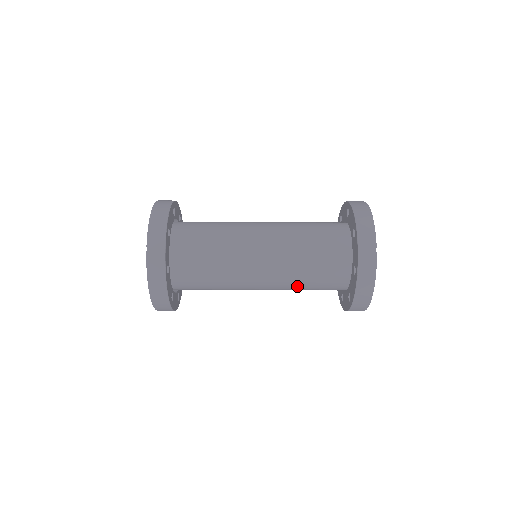
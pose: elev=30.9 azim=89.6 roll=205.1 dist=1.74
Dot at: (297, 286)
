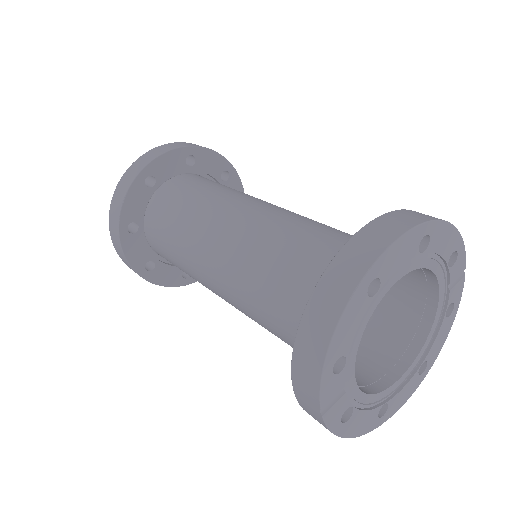
Dot at: occluded
